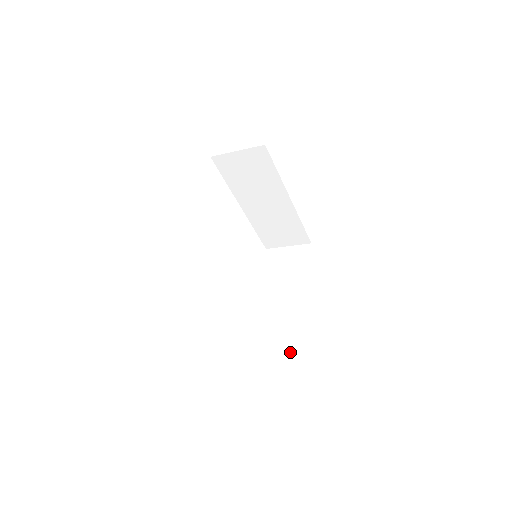
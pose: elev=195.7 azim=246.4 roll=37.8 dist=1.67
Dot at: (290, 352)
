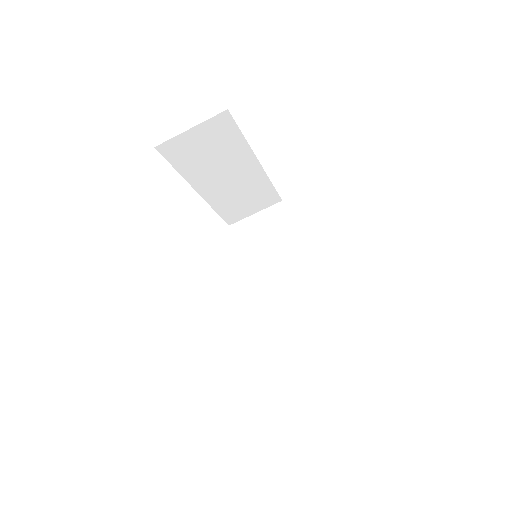
Dot at: occluded
